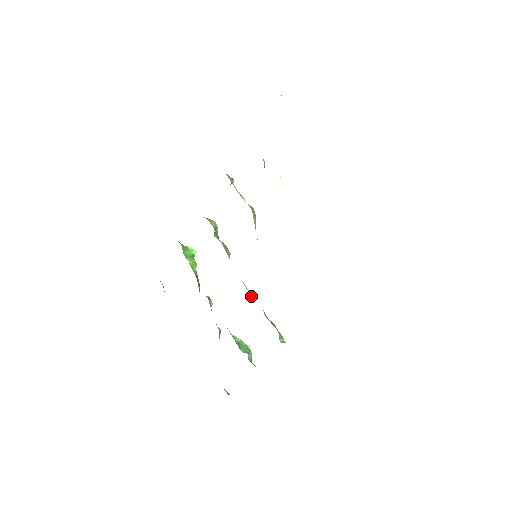
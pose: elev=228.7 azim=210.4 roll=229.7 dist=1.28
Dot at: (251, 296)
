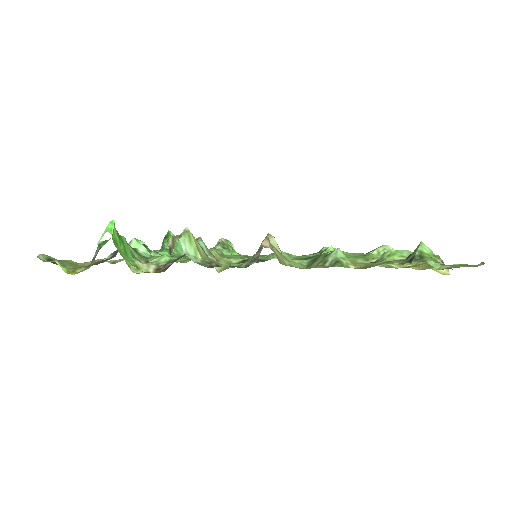
Dot at: (222, 254)
